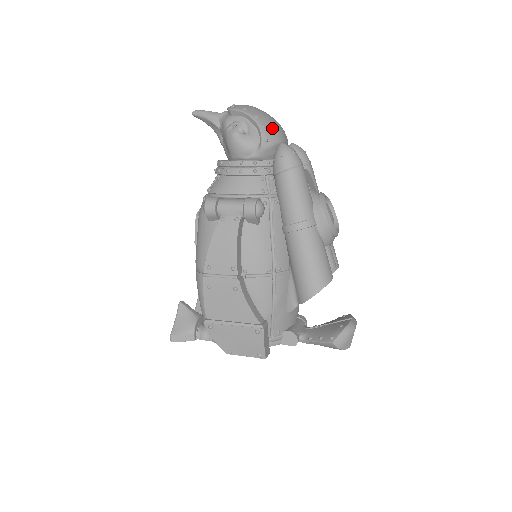
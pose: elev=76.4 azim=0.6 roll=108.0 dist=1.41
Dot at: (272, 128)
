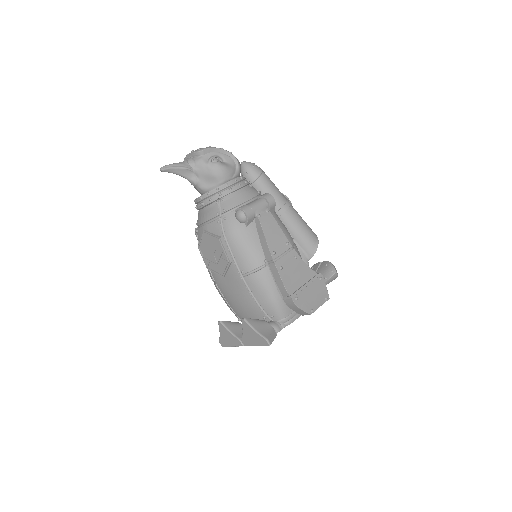
Dot at: occluded
